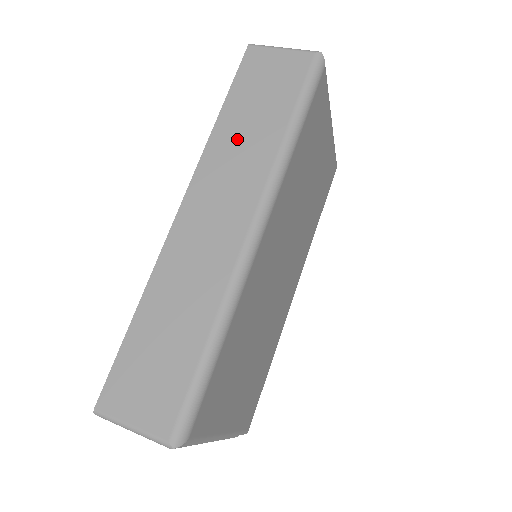
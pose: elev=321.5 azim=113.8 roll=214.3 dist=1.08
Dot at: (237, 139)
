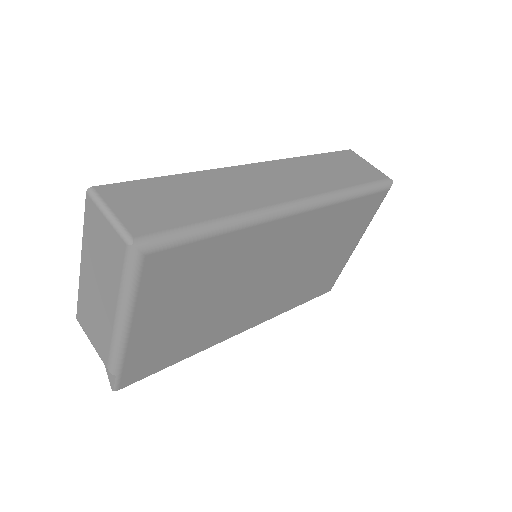
Dot at: (315, 169)
